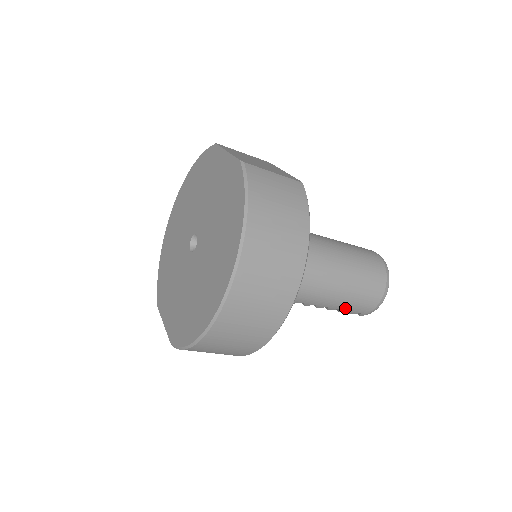
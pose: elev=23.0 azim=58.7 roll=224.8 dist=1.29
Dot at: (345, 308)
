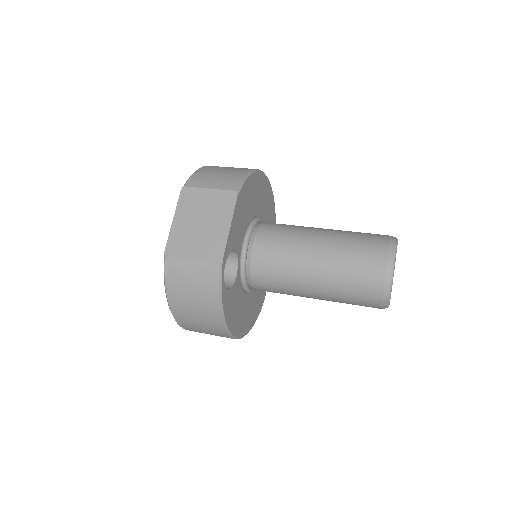
Dot at: occluded
